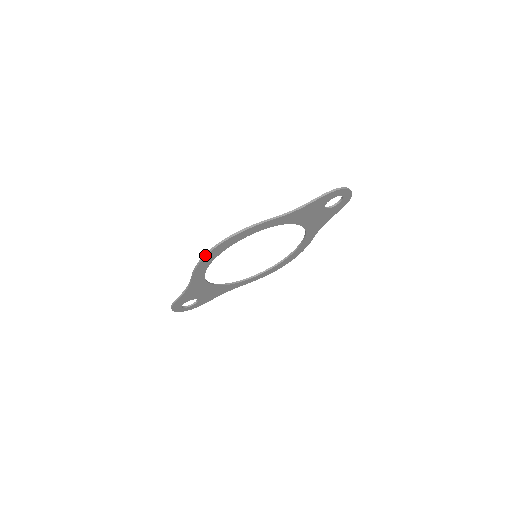
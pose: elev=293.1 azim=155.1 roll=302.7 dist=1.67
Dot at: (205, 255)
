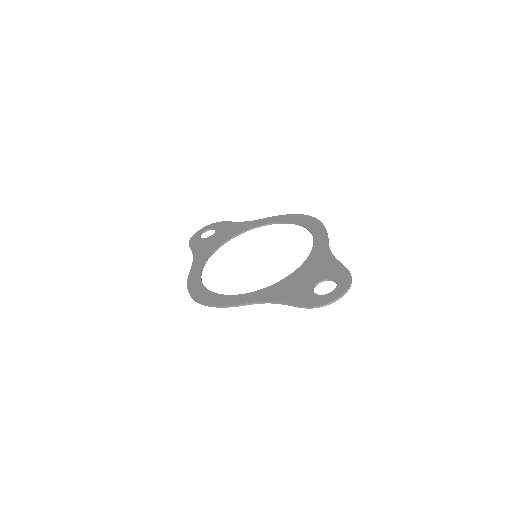
Dot at: occluded
